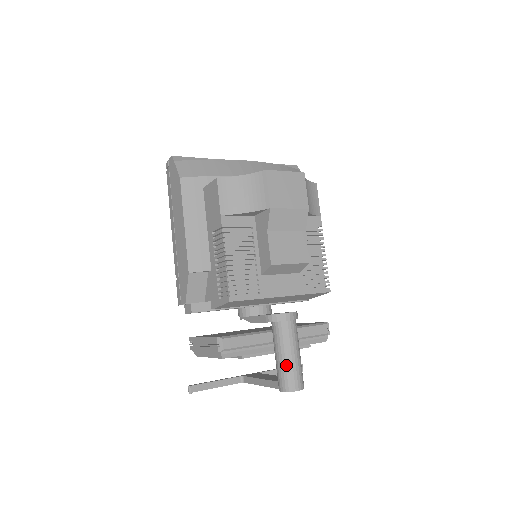
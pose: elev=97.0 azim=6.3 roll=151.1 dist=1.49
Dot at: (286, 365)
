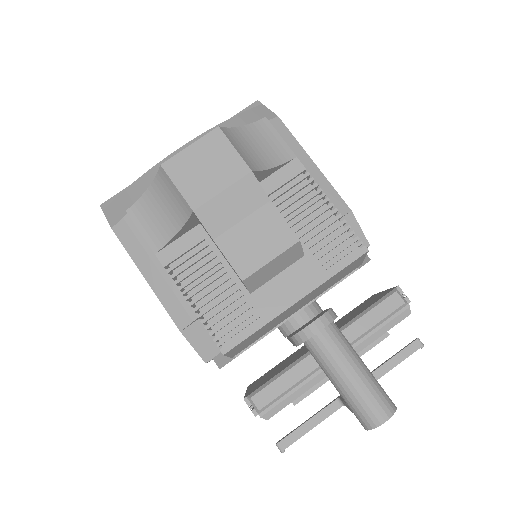
Dot at: (348, 395)
